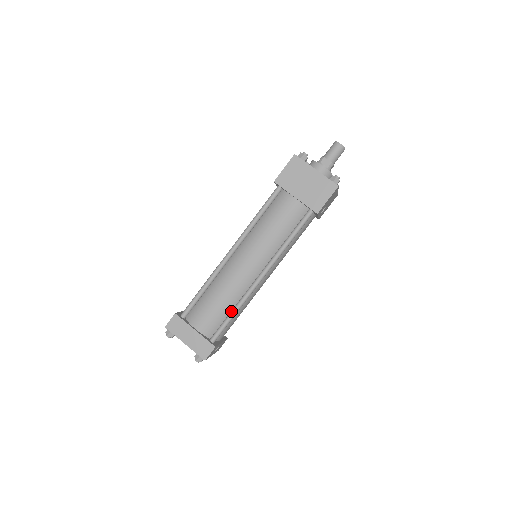
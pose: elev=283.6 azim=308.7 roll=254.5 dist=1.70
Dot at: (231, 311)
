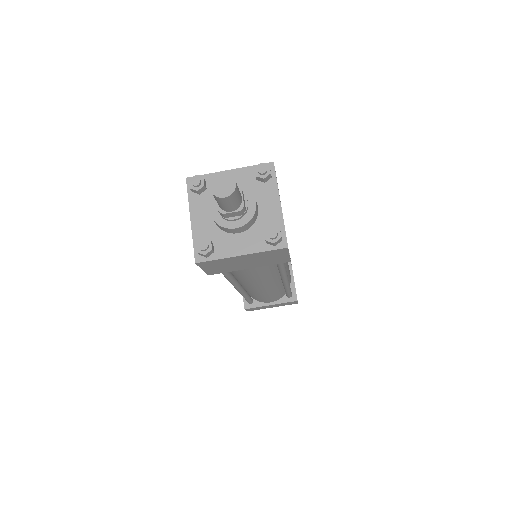
Dot at: occluded
